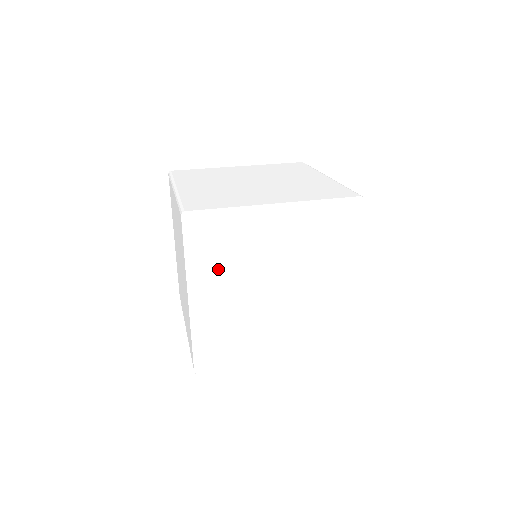
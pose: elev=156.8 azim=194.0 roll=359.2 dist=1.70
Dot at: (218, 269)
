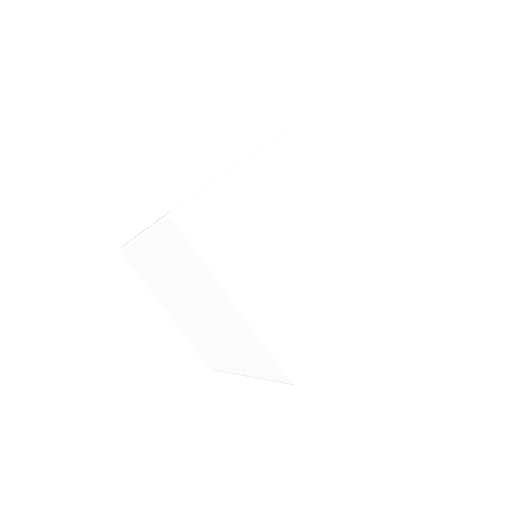
Dot at: (158, 289)
